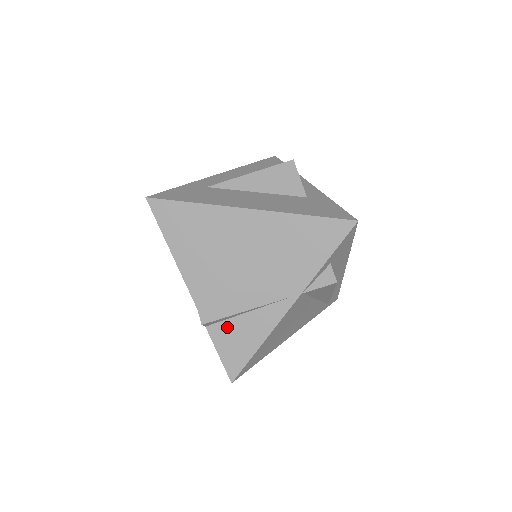
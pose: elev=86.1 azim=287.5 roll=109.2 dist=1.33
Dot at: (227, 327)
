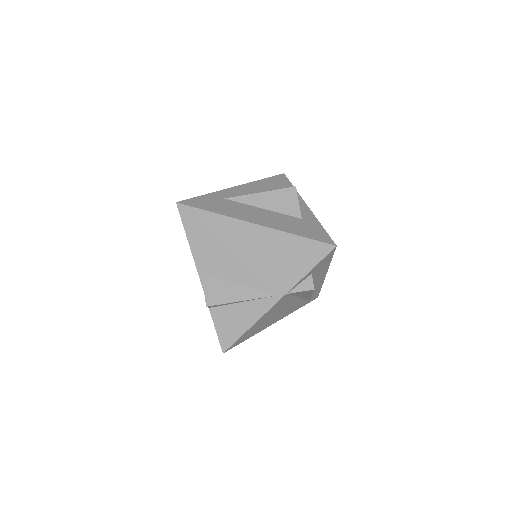
Dot at: (225, 311)
